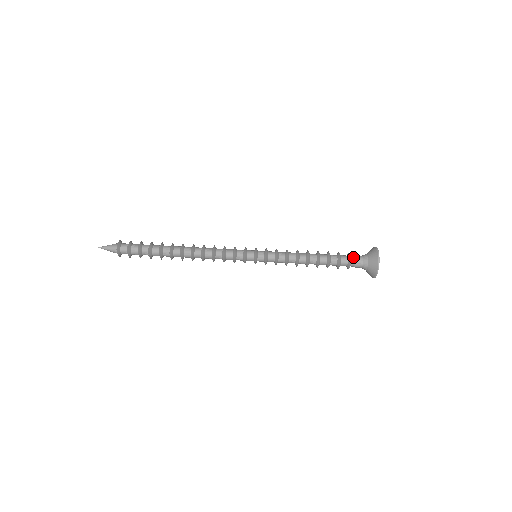
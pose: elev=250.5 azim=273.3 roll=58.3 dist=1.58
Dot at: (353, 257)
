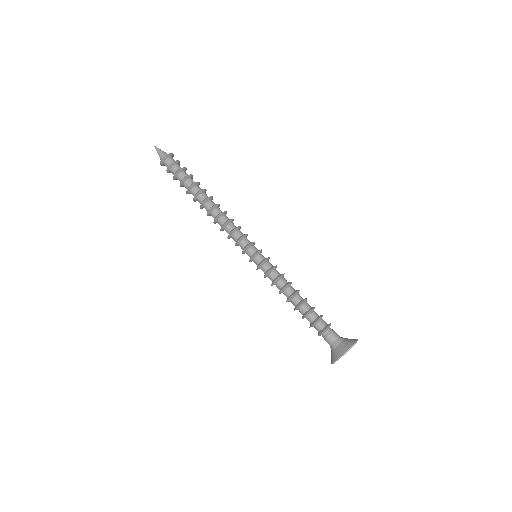
Dot at: (331, 329)
